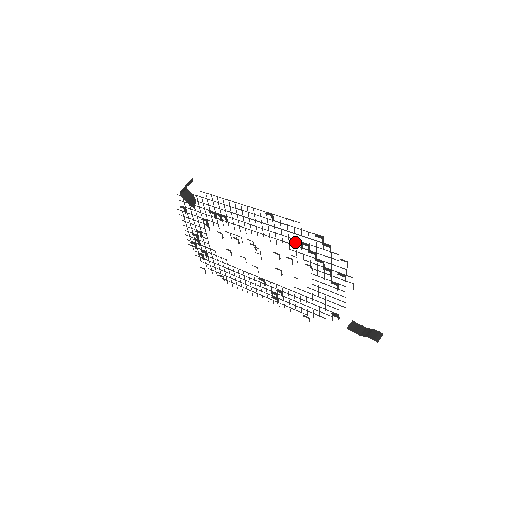
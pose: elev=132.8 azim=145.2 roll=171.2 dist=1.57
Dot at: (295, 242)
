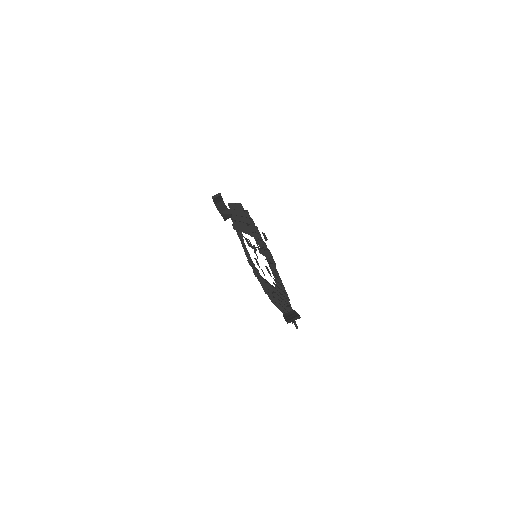
Dot at: occluded
